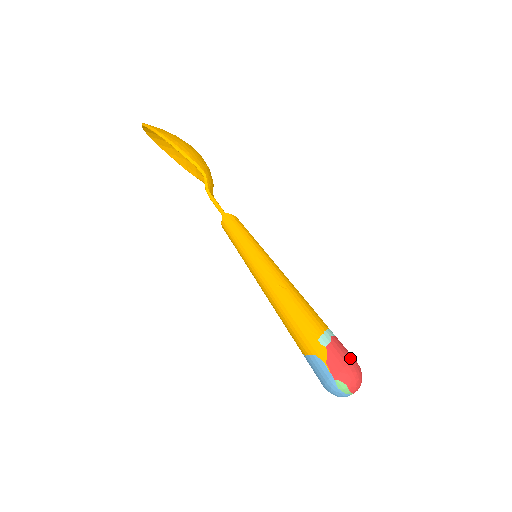
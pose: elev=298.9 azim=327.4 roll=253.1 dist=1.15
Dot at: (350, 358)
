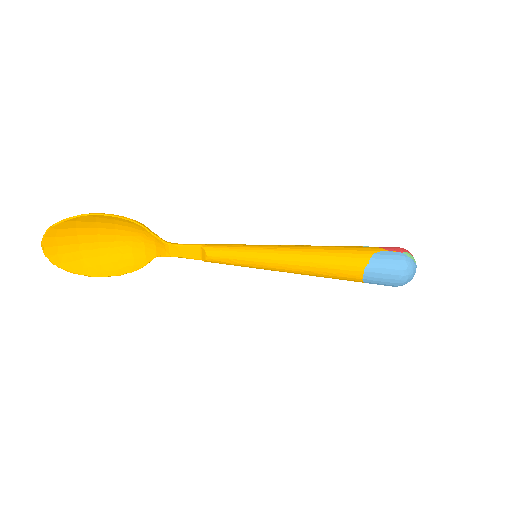
Dot at: occluded
